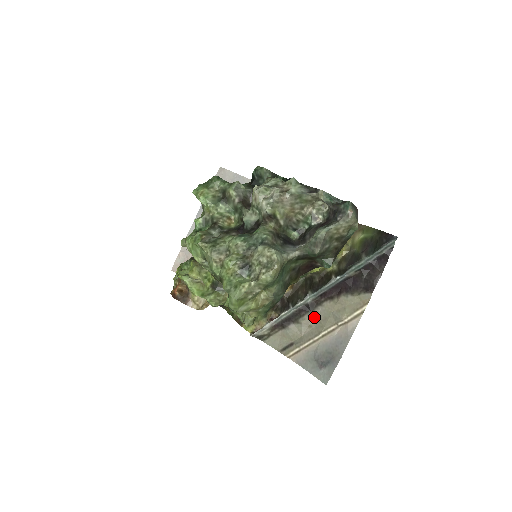
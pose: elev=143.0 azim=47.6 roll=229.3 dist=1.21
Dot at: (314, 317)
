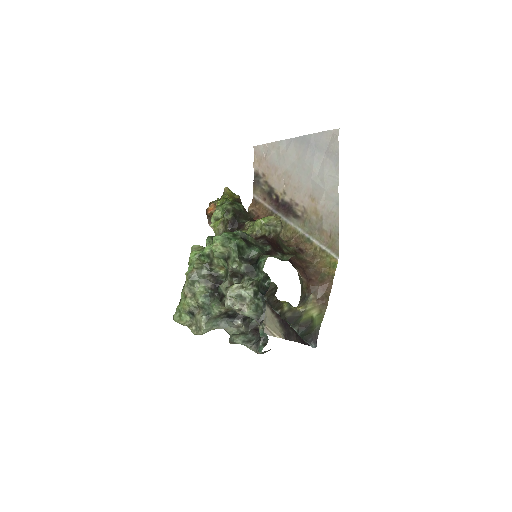
Dot at: occluded
